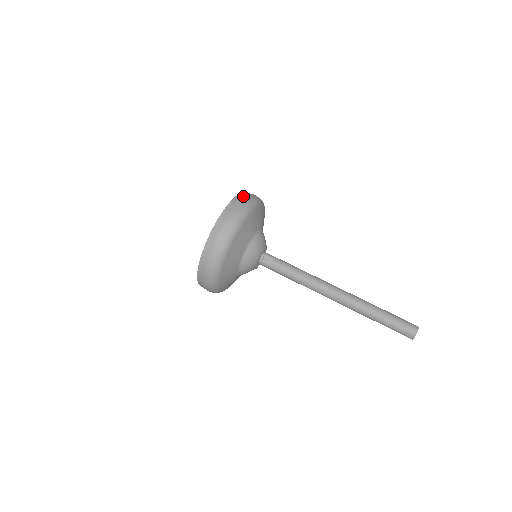
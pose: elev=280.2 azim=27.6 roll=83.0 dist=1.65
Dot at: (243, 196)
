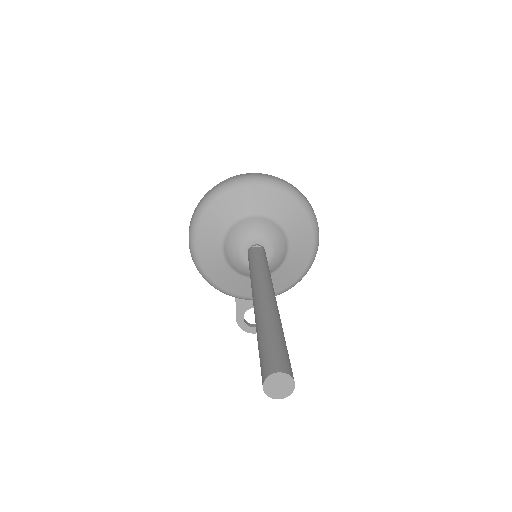
Dot at: occluded
